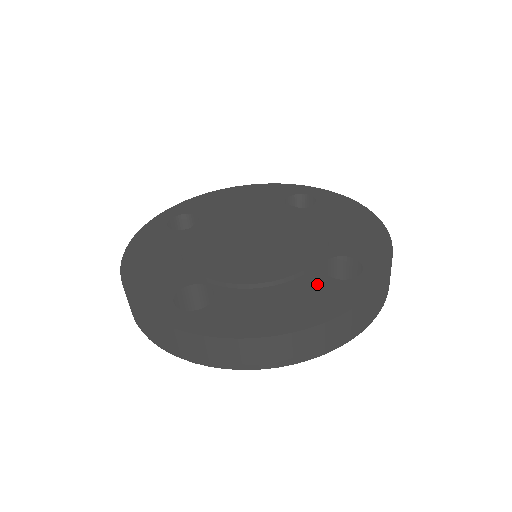
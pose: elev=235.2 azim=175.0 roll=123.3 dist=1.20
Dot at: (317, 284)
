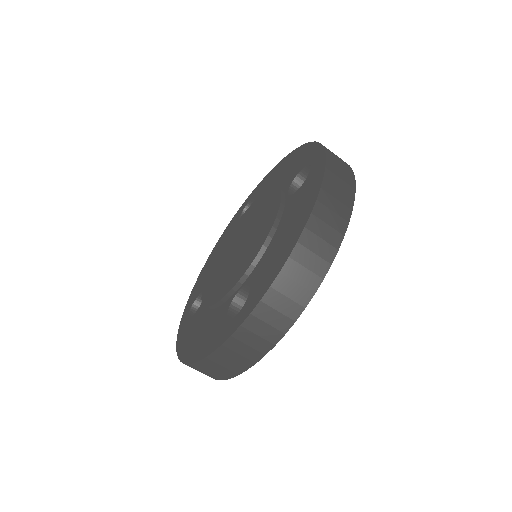
Dot at: (219, 318)
